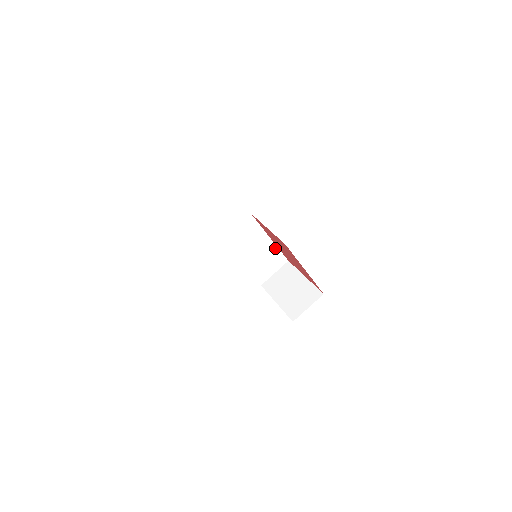
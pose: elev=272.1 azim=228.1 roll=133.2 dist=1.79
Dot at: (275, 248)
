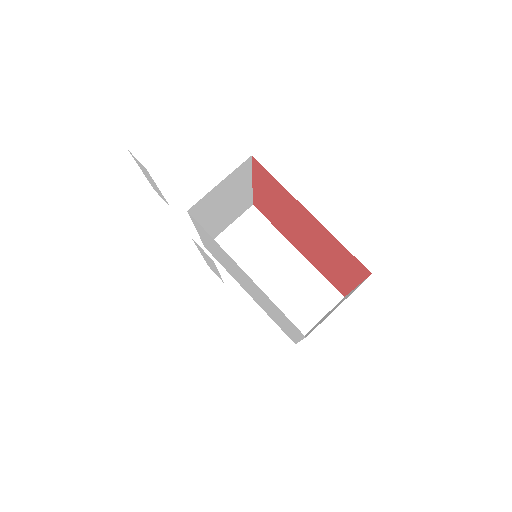
Dot at: (311, 270)
